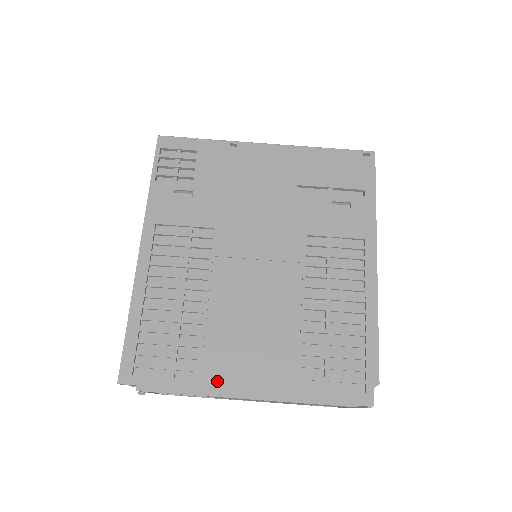
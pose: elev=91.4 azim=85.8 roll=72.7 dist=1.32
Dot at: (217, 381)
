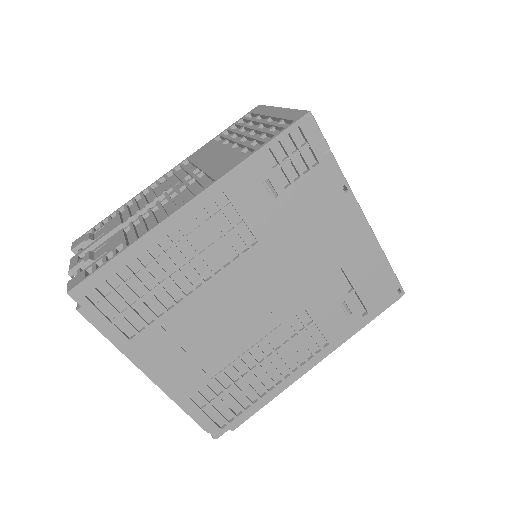
Dot at: (142, 352)
